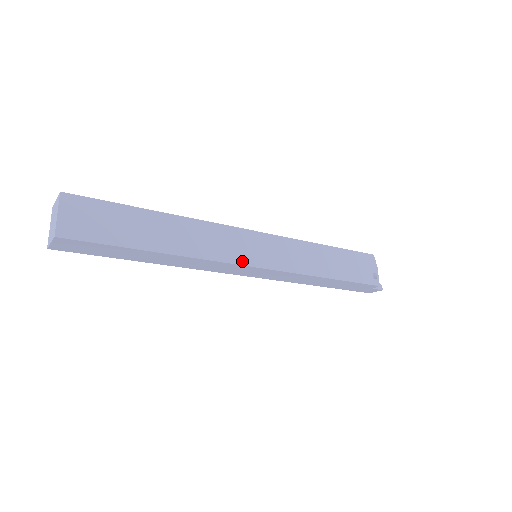
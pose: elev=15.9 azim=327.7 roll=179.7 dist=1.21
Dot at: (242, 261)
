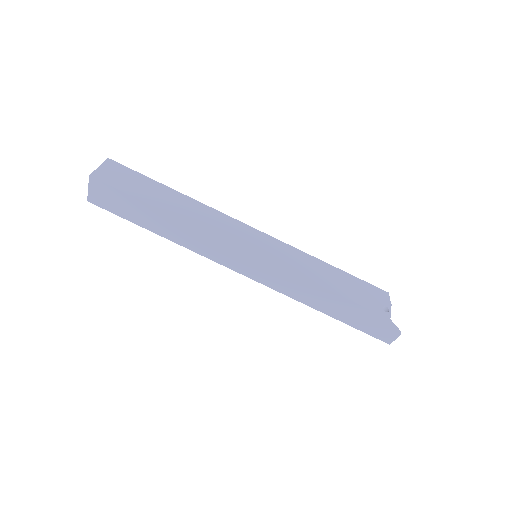
Dot at: (235, 242)
